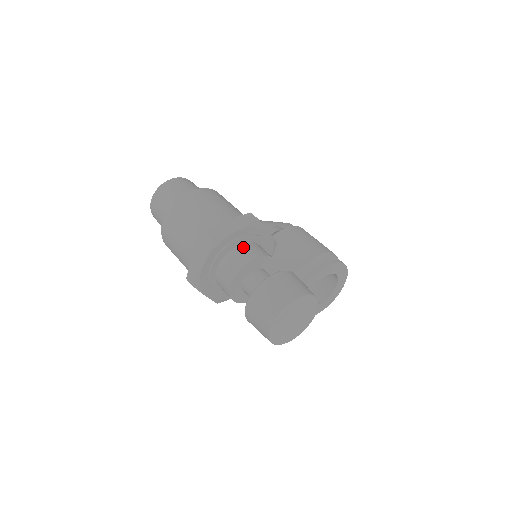
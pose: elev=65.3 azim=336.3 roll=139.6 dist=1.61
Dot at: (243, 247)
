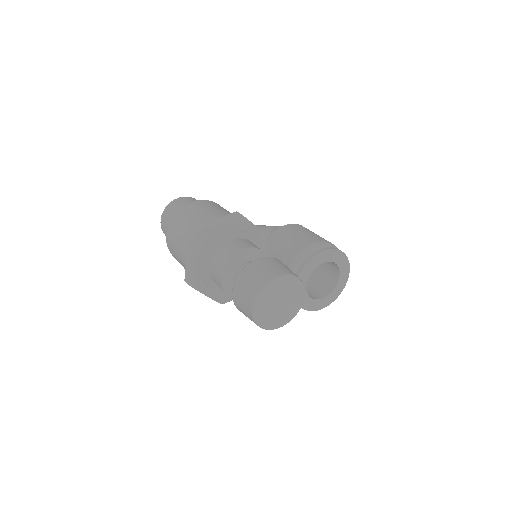
Dot at: (231, 243)
